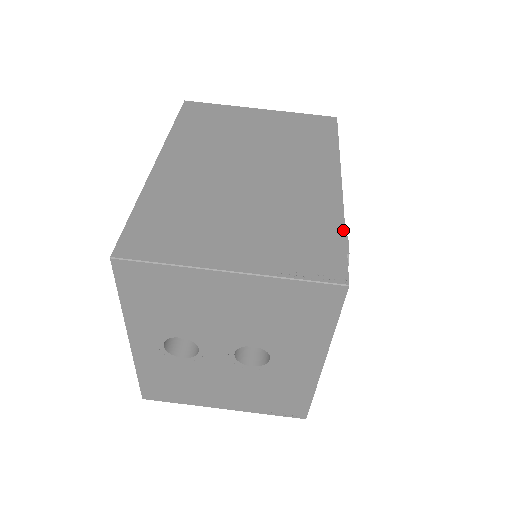
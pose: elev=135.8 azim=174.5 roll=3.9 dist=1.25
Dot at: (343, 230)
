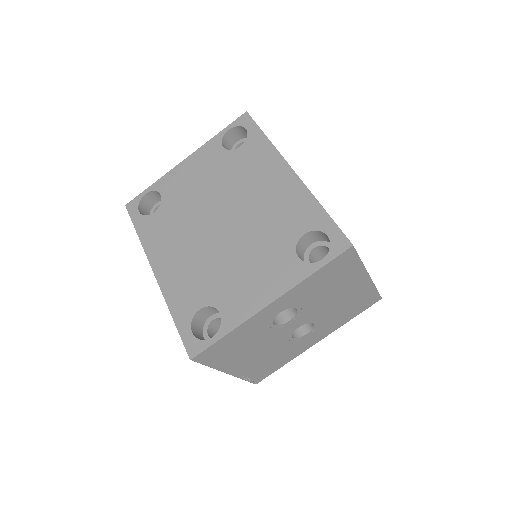
Dot at: occluded
